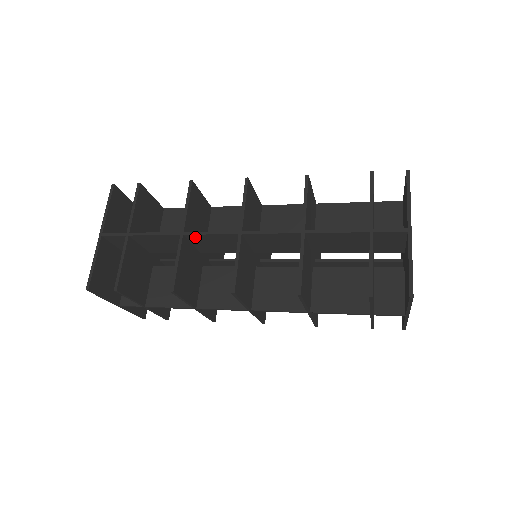
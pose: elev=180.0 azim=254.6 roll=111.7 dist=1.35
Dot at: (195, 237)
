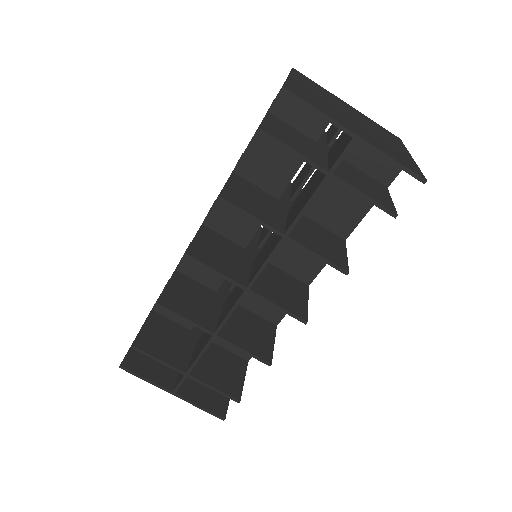
Dot at: (185, 265)
